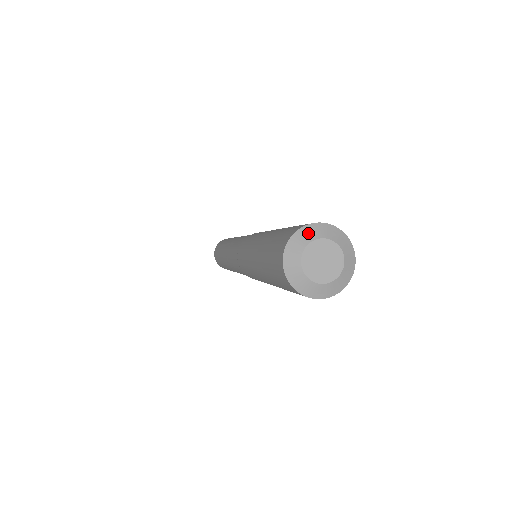
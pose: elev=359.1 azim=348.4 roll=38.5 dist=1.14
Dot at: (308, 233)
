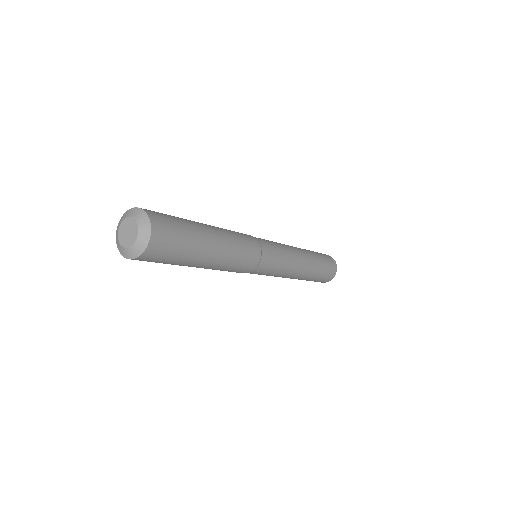
Dot at: (136, 212)
